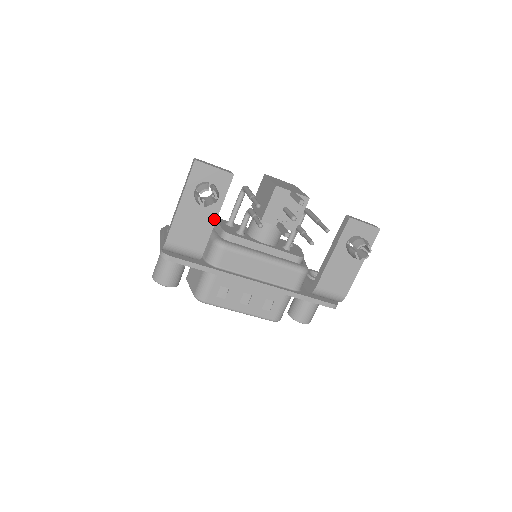
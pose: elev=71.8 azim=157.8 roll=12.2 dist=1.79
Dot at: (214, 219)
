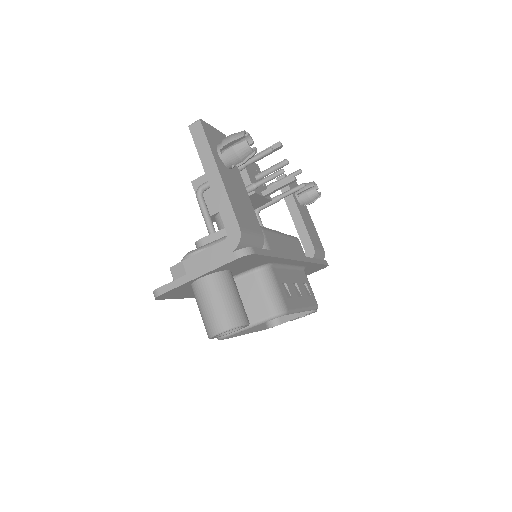
Dot at: (245, 189)
